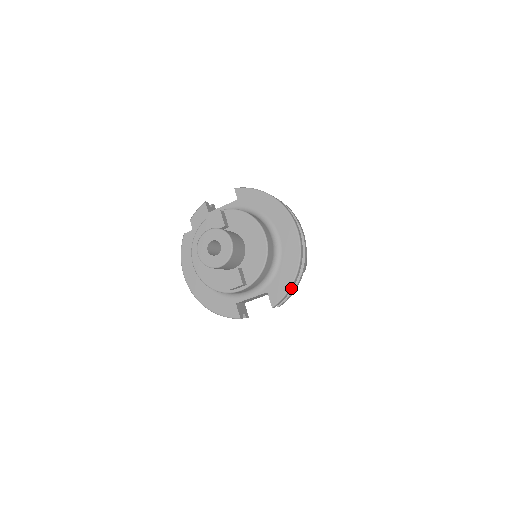
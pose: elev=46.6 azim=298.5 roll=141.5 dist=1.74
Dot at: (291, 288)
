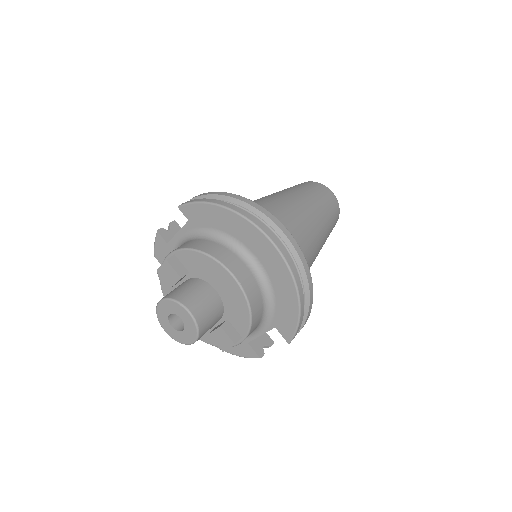
Dot at: (301, 317)
